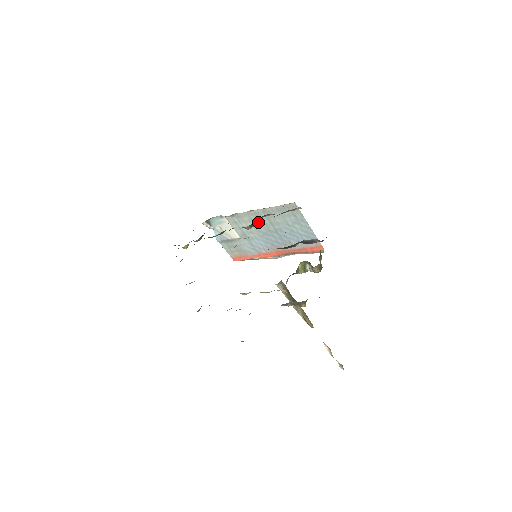
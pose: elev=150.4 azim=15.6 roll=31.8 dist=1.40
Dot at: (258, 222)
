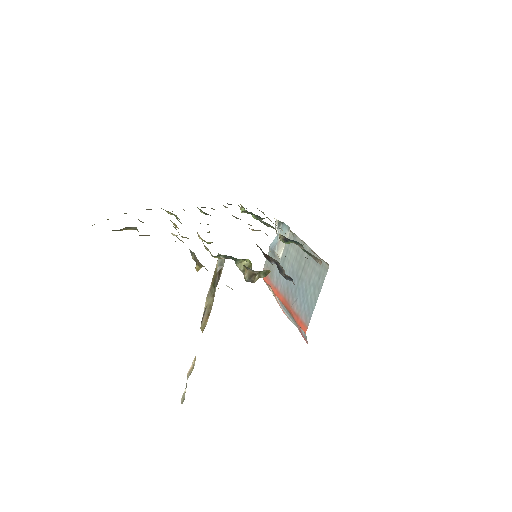
Dot at: (299, 257)
